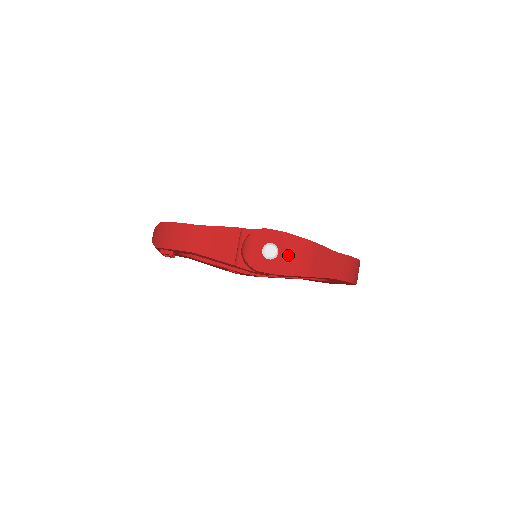
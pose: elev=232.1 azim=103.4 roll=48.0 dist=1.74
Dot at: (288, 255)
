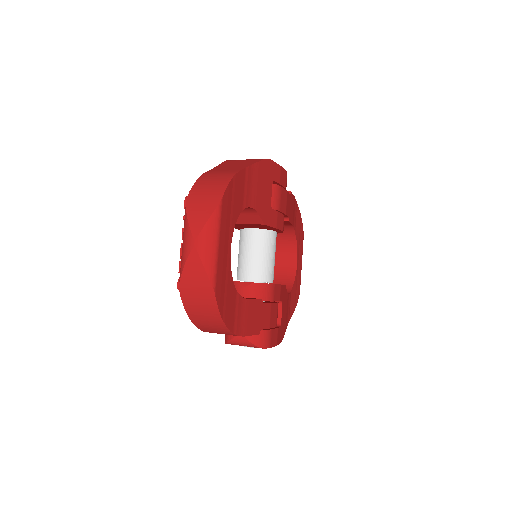
Dot at: occluded
